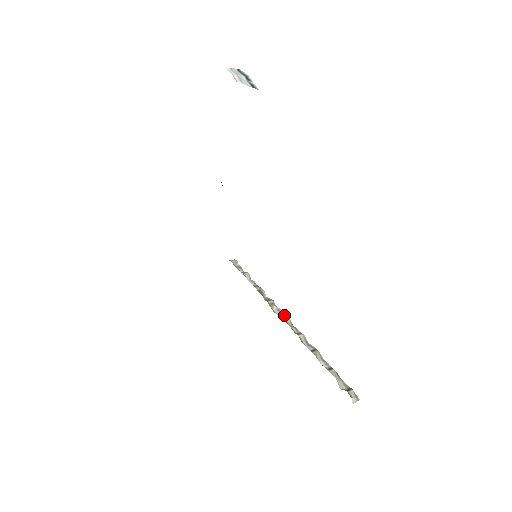
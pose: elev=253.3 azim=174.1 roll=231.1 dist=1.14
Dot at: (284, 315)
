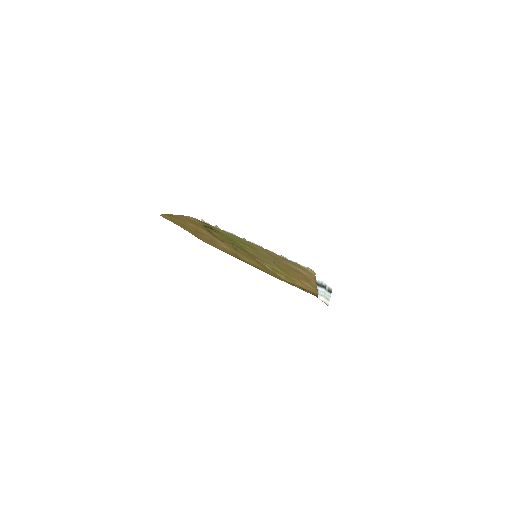
Dot at: occluded
